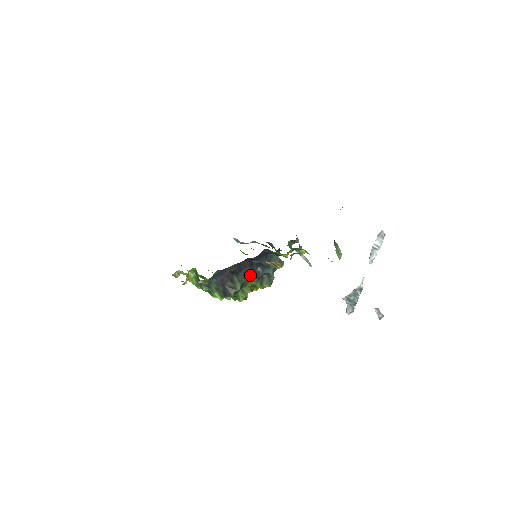
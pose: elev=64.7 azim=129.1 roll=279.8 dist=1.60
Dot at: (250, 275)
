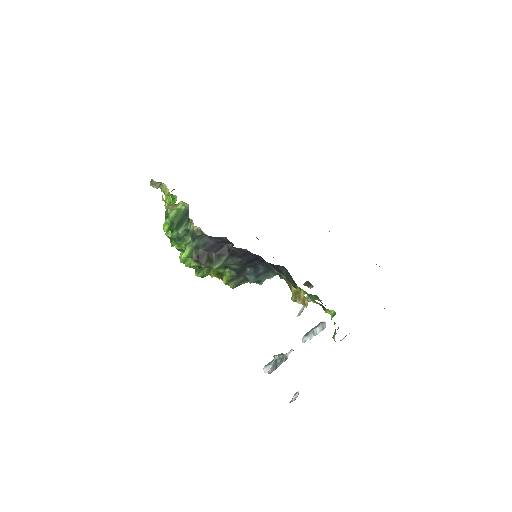
Dot at: (238, 267)
